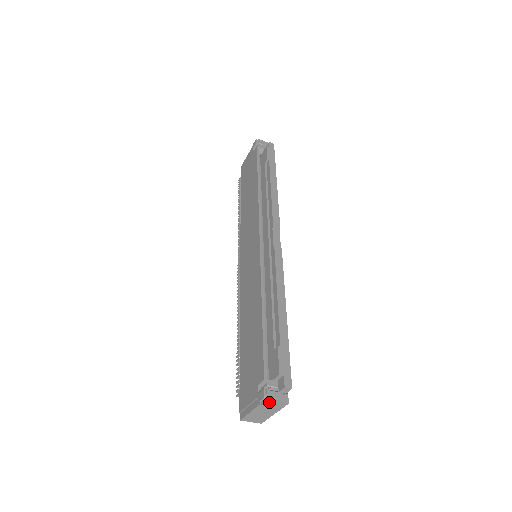
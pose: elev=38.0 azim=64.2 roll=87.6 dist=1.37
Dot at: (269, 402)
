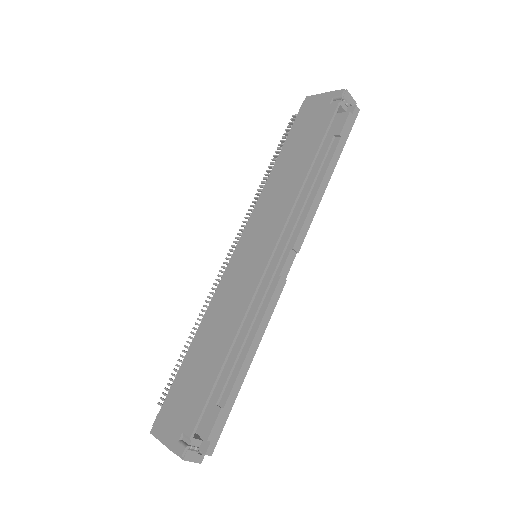
Dot at: (184, 458)
